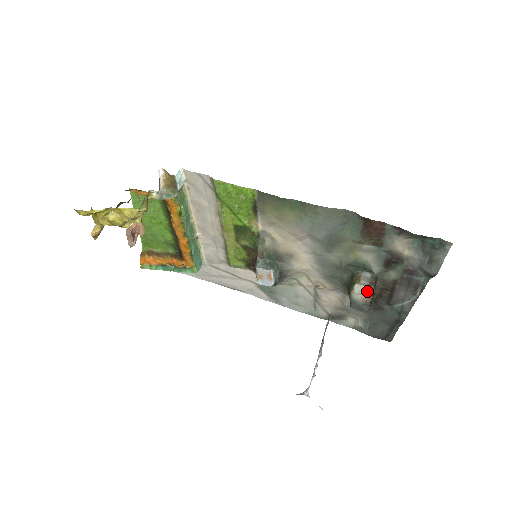
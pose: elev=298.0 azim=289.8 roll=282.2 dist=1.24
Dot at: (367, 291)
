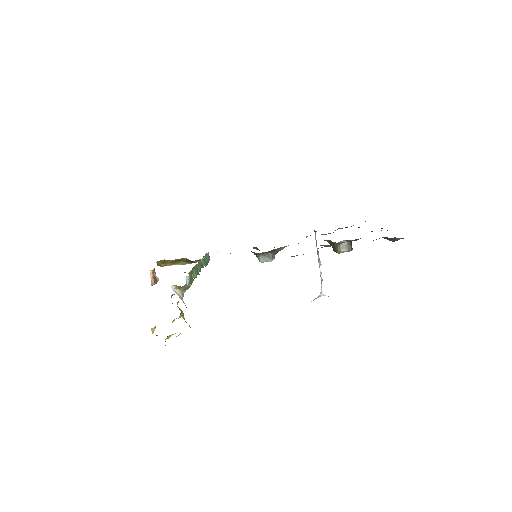
Dot at: occluded
